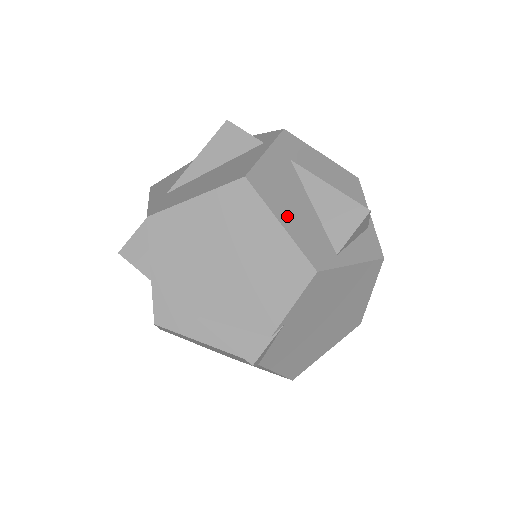
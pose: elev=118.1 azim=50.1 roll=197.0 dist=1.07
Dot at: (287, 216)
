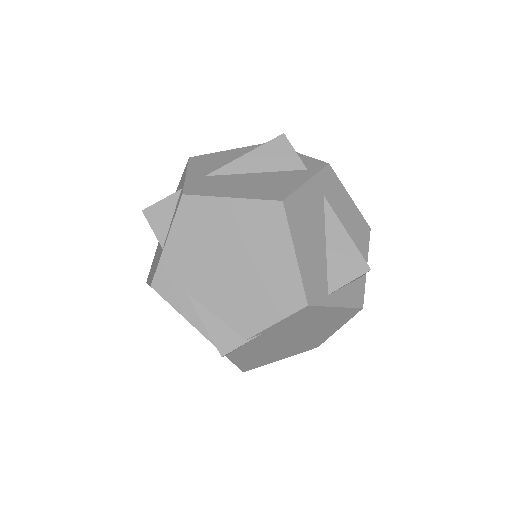
Dot at: (303, 248)
